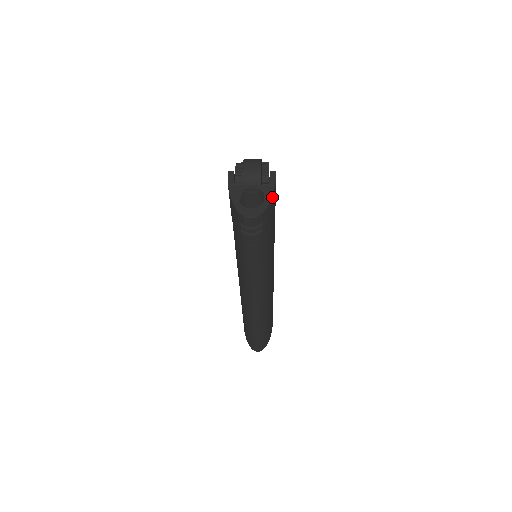
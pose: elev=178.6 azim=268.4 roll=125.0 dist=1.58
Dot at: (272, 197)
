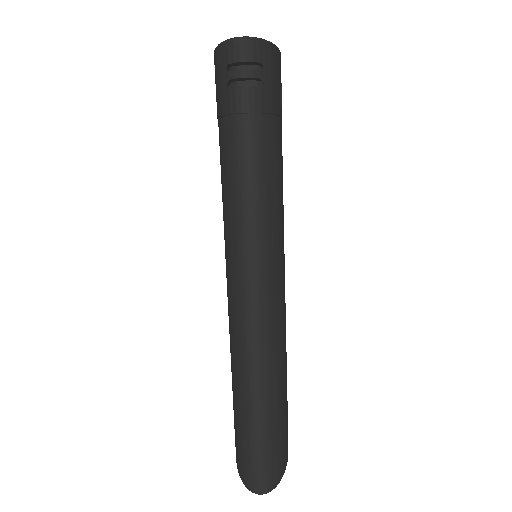
Dot at: (275, 50)
